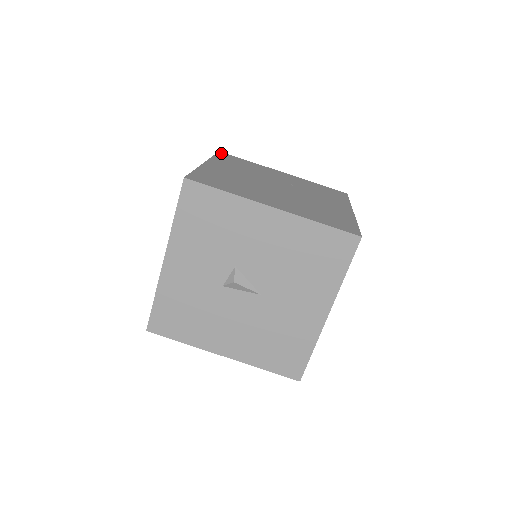
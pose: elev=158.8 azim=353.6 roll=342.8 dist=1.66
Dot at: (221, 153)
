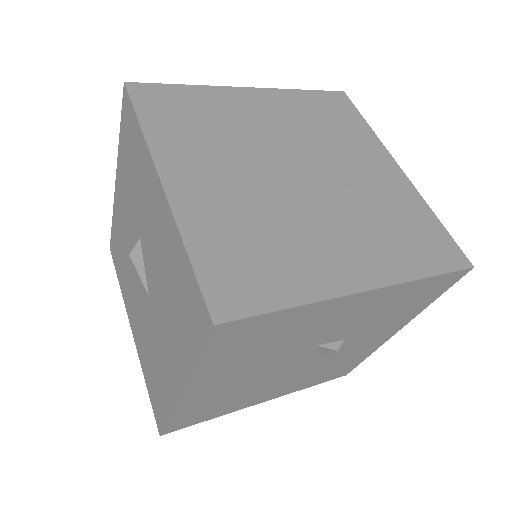
Dot at: (337, 94)
